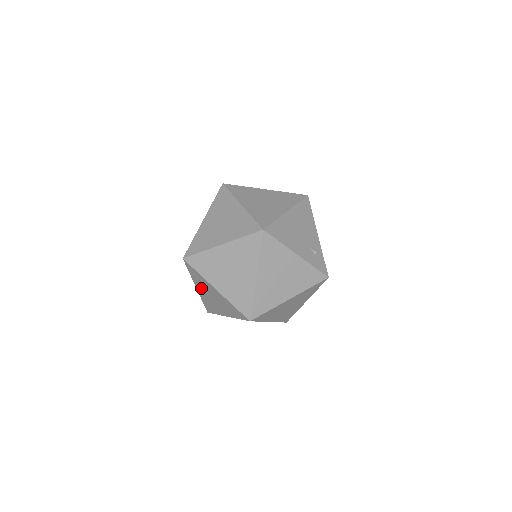
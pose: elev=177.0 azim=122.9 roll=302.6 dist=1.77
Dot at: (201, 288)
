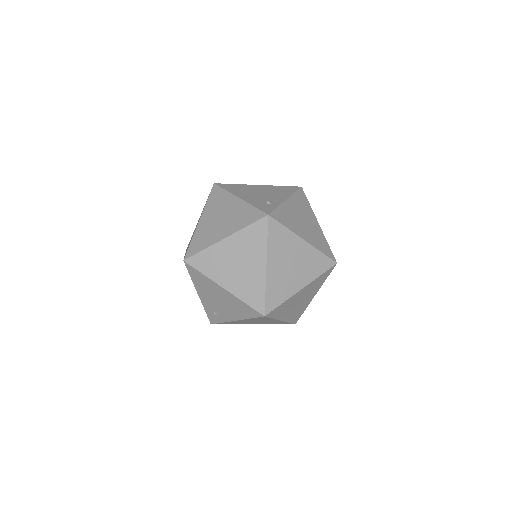
Dot at: occluded
